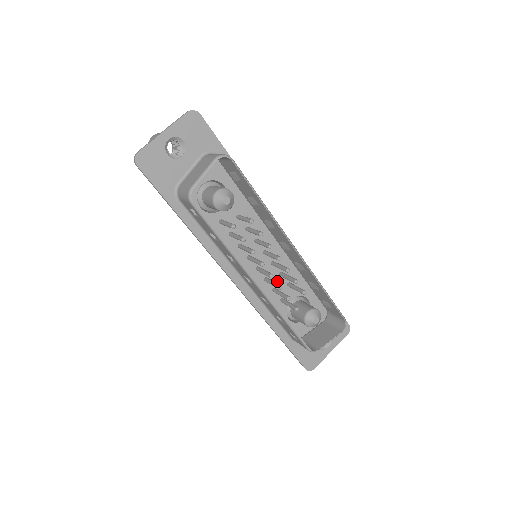
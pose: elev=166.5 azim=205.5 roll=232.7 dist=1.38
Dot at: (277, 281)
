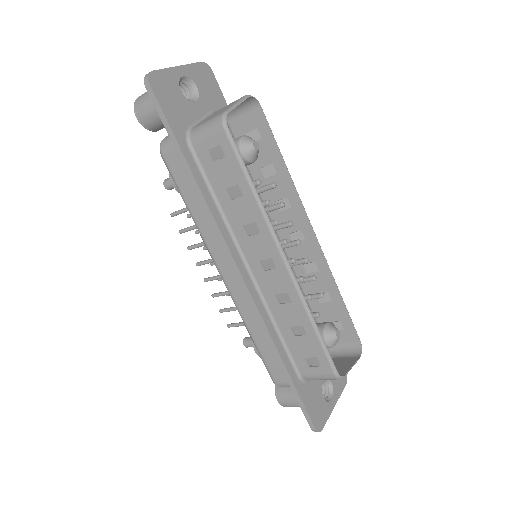
Dot at: occluded
